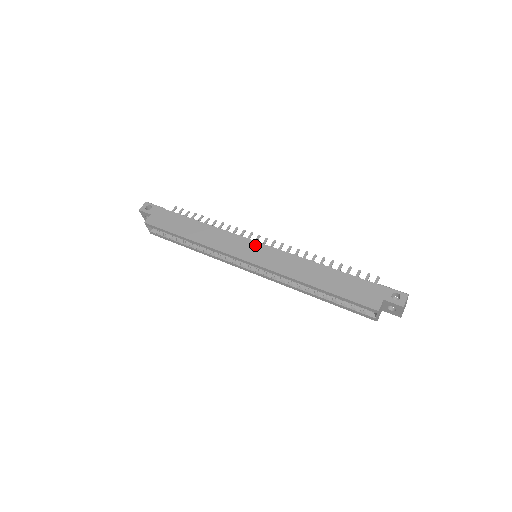
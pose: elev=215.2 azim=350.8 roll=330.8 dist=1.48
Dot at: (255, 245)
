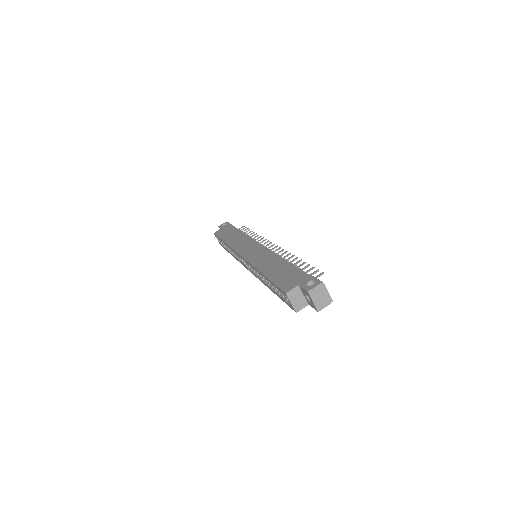
Dot at: (255, 245)
